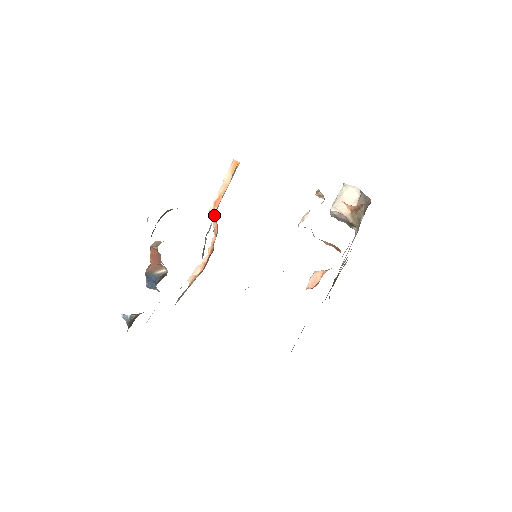
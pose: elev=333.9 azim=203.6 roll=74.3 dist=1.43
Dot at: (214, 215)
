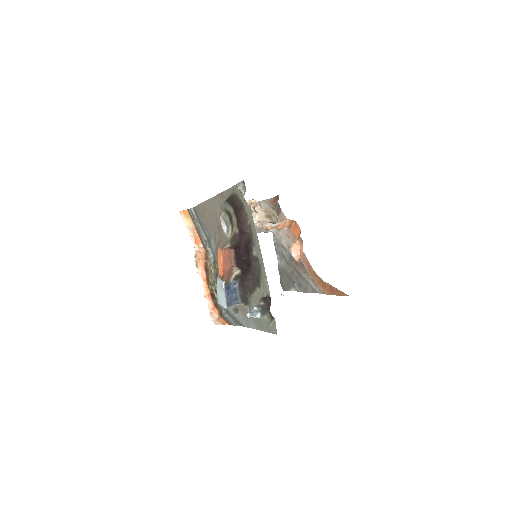
Dot at: (208, 246)
